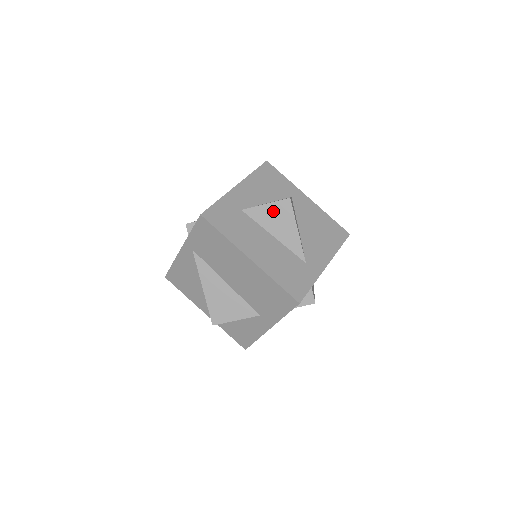
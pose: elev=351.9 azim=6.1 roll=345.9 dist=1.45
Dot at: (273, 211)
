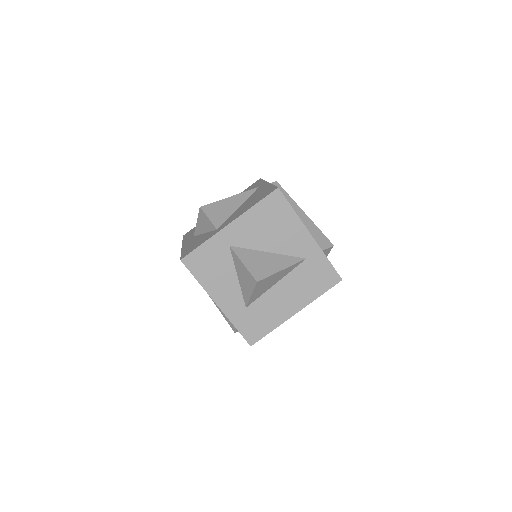
Dot at: (259, 289)
